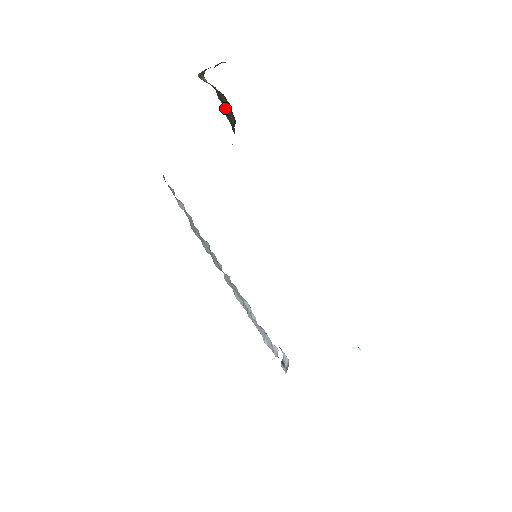
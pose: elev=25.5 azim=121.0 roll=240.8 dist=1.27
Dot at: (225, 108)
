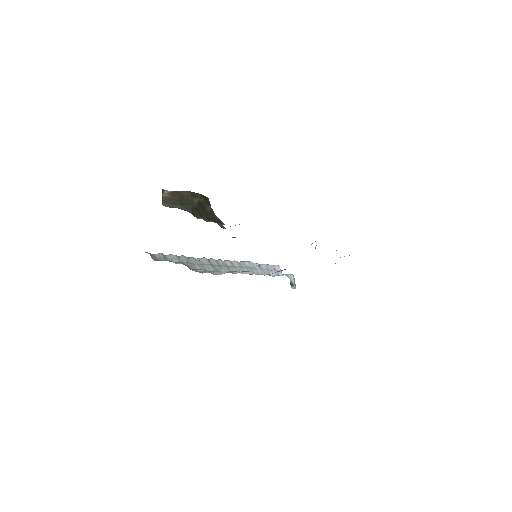
Dot at: (202, 211)
